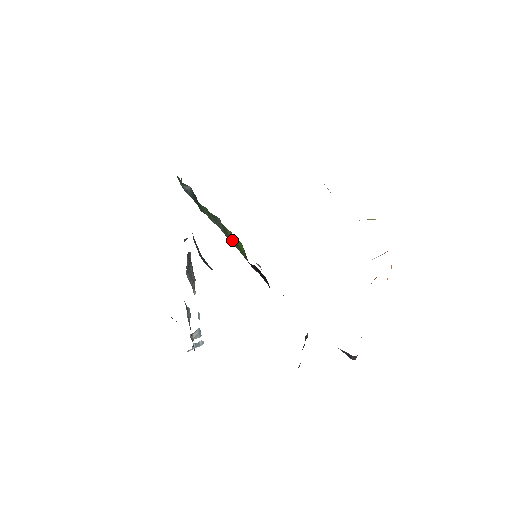
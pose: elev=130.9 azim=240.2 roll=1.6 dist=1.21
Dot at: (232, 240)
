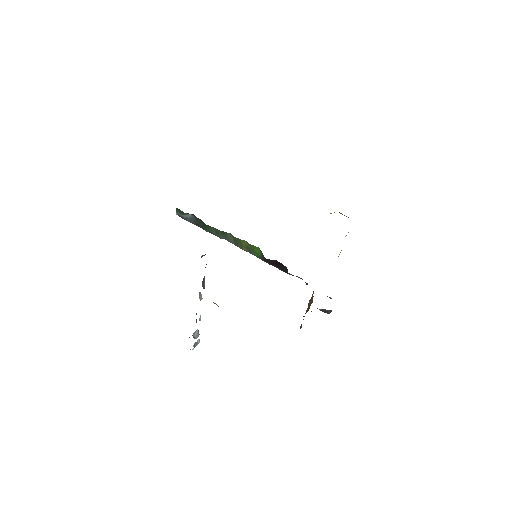
Dot at: (246, 247)
